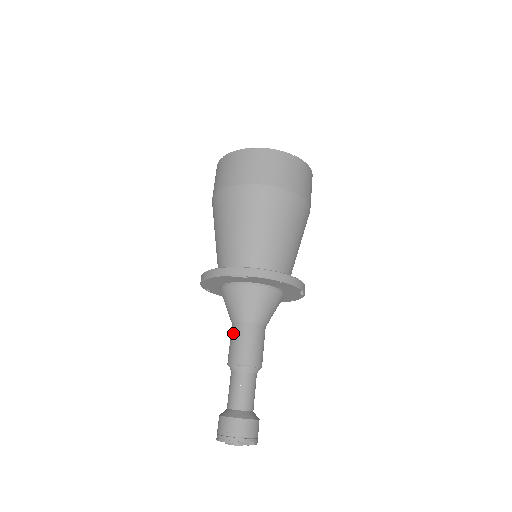
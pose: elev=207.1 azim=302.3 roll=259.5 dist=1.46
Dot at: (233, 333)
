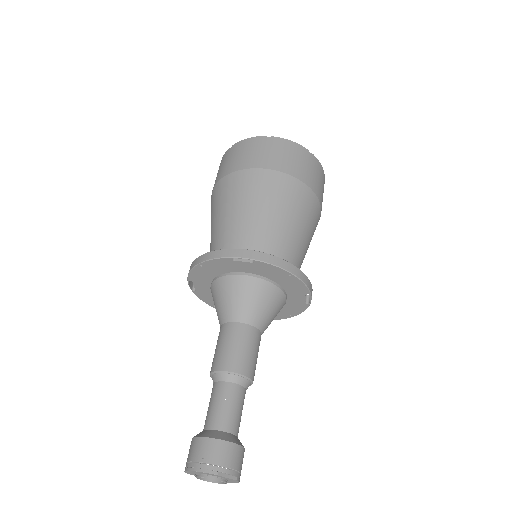
Dot at: (222, 335)
